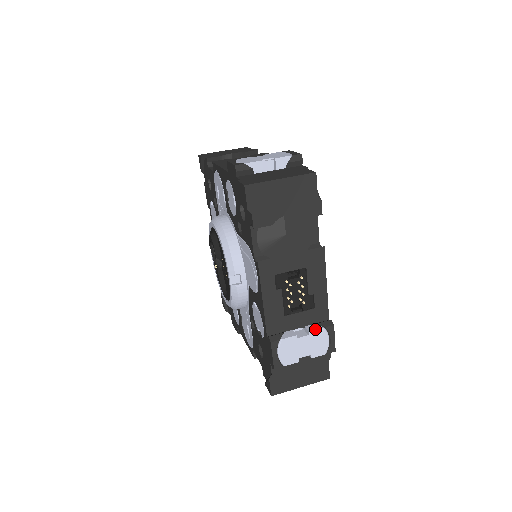
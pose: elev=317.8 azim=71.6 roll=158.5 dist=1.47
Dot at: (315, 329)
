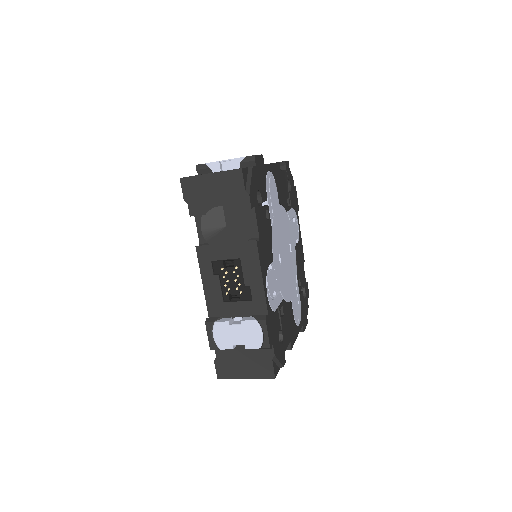
Dot at: occluded
